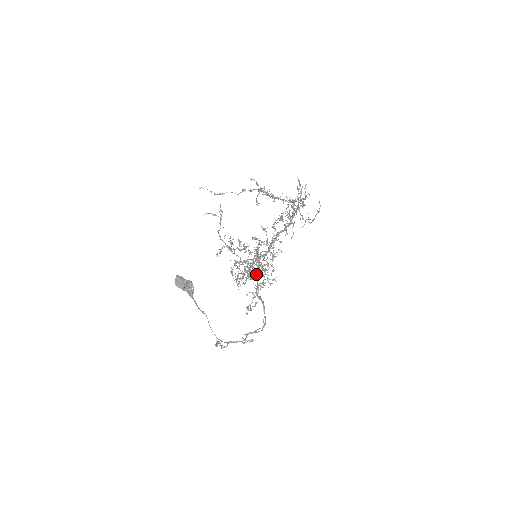
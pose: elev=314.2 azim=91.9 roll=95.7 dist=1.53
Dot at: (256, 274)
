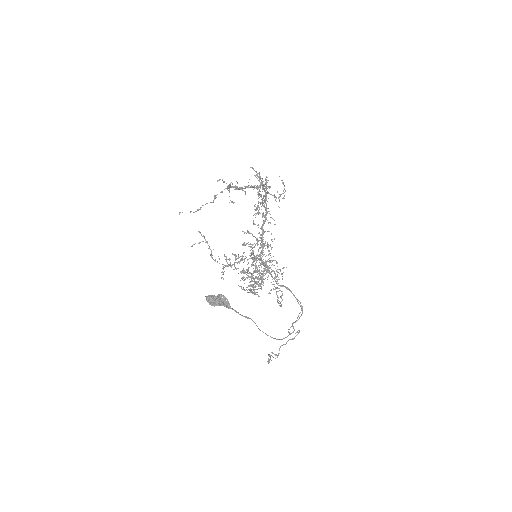
Dot at: (266, 271)
